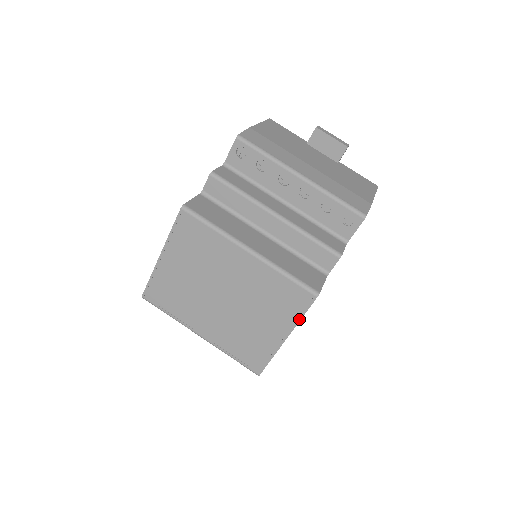
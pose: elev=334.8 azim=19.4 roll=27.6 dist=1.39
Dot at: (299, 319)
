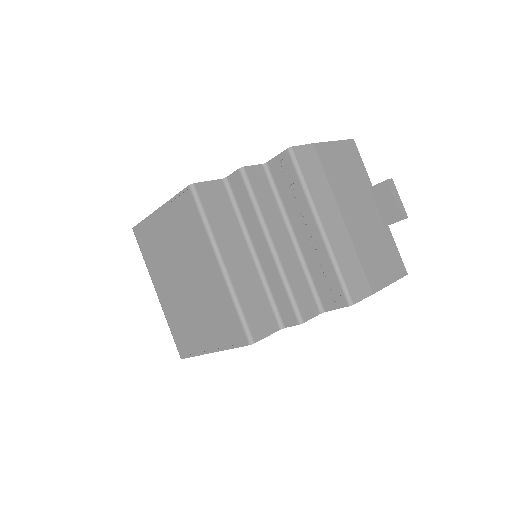
Dot at: (228, 348)
